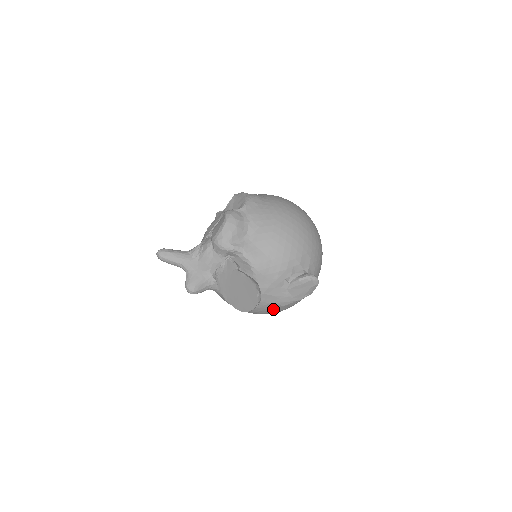
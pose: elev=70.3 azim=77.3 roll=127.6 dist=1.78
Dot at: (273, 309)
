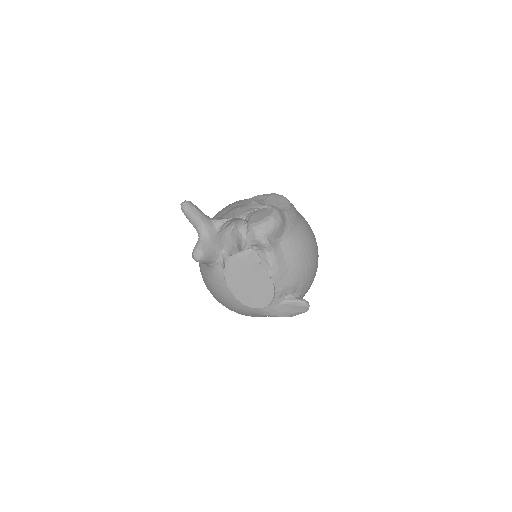
Dot at: (251, 312)
